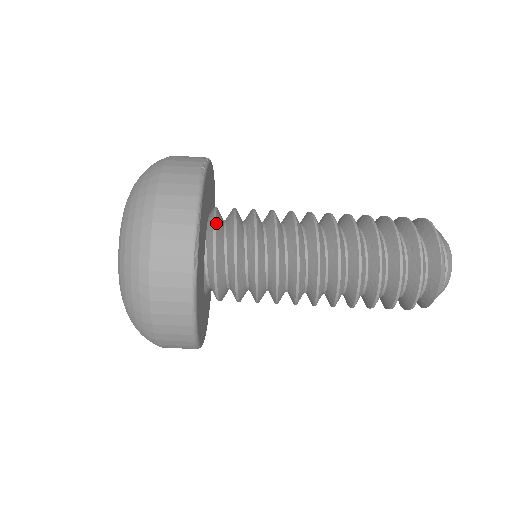
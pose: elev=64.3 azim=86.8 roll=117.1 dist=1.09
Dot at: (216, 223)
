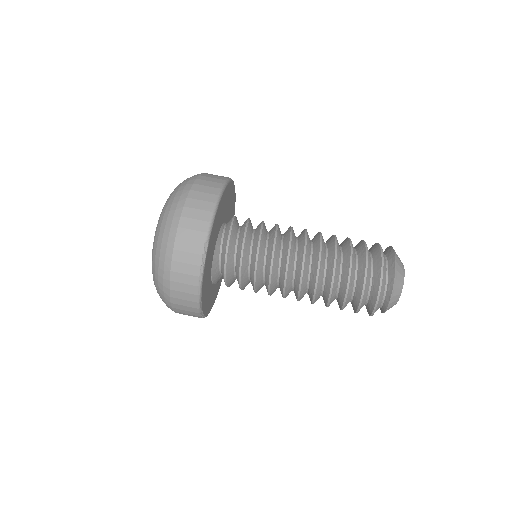
Dot at: occluded
